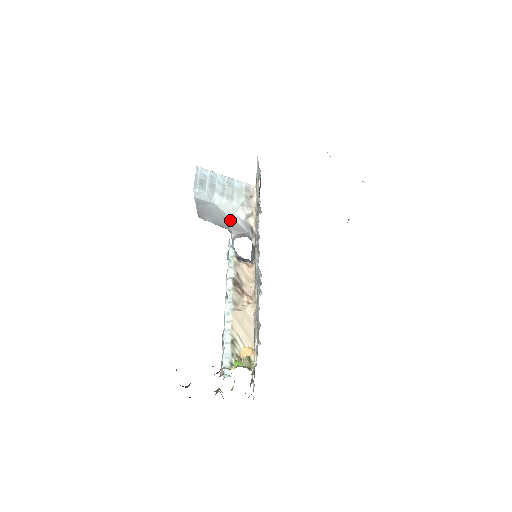
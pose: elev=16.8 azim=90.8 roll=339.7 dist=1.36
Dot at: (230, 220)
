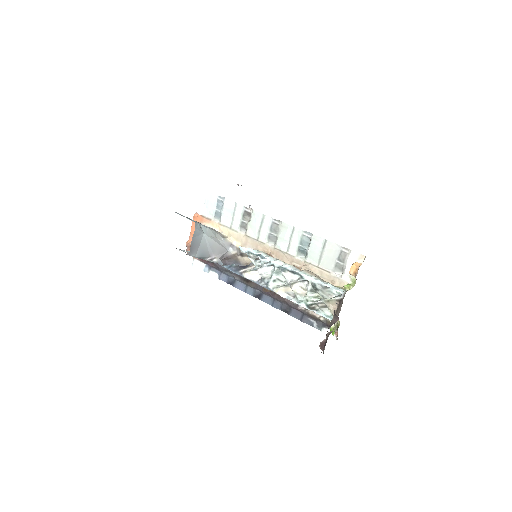
Dot at: (214, 245)
